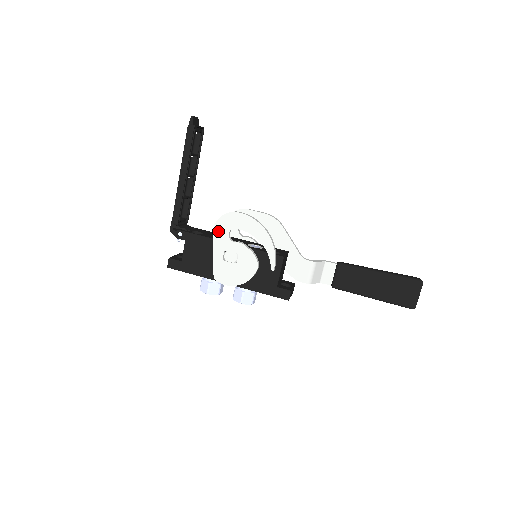
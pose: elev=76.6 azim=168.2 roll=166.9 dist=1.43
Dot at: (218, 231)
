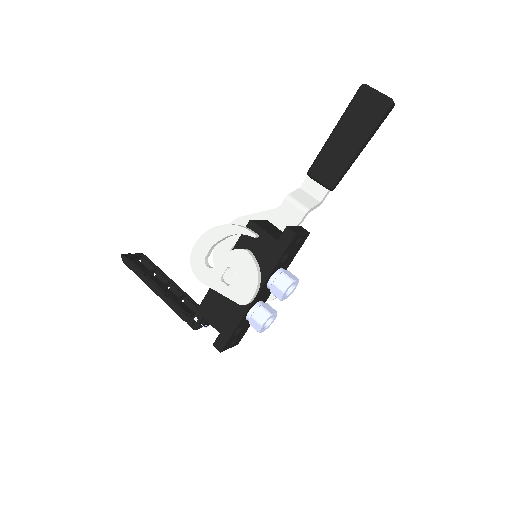
Dot at: (202, 277)
